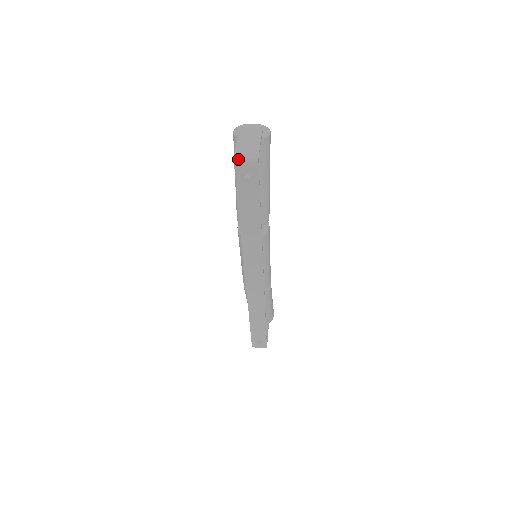
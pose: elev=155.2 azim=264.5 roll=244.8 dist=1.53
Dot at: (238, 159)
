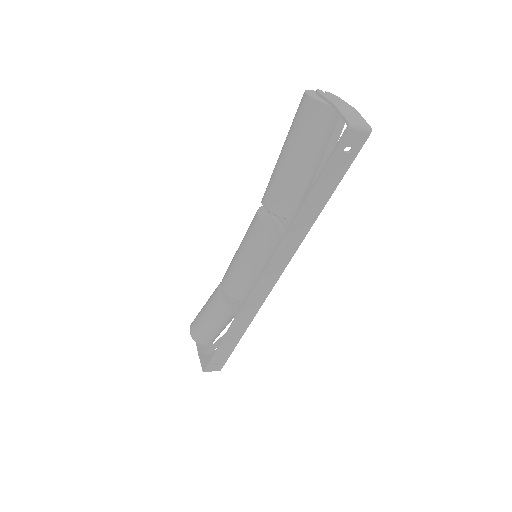
Dot at: (353, 127)
